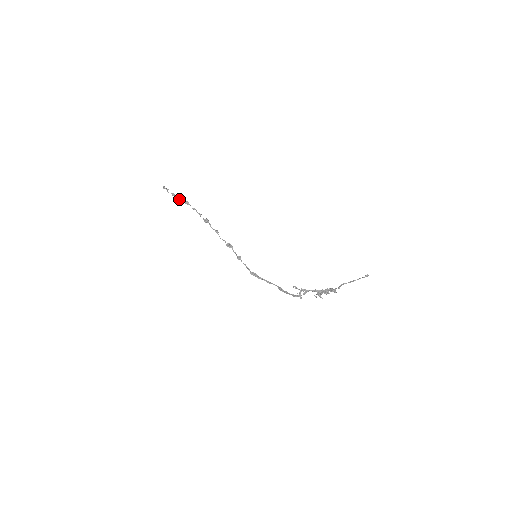
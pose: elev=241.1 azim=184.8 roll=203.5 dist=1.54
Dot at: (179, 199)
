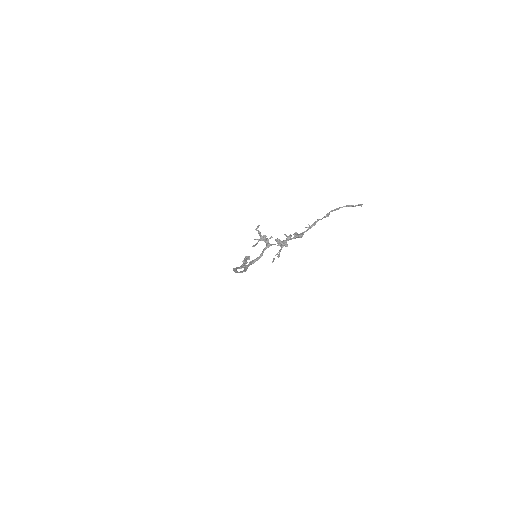
Dot at: occluded
